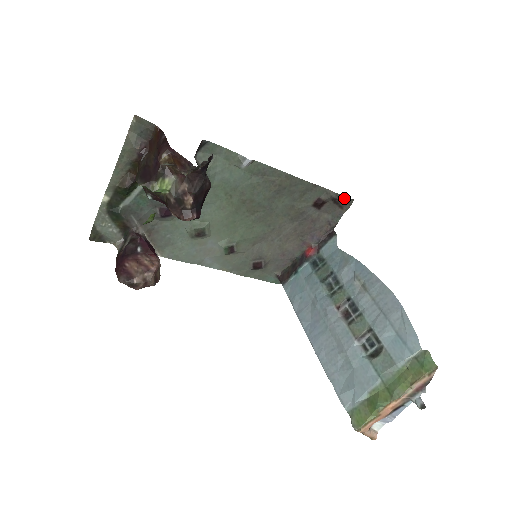
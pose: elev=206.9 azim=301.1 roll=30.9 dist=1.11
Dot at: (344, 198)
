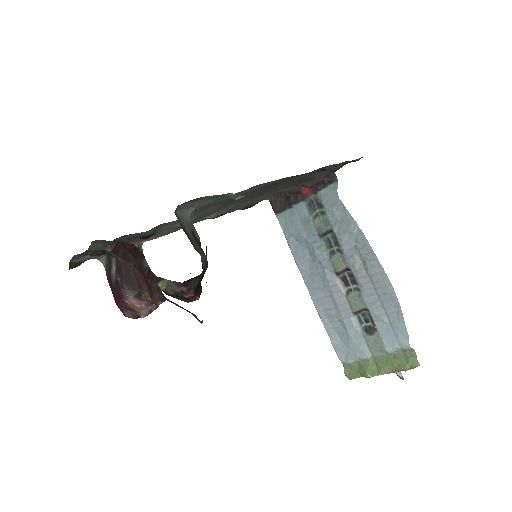
Dot at: occluded
